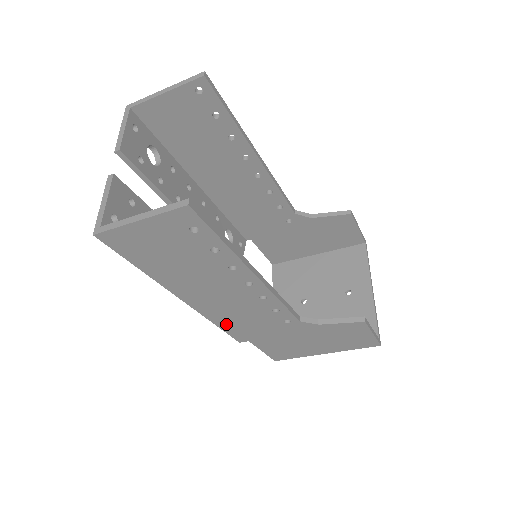
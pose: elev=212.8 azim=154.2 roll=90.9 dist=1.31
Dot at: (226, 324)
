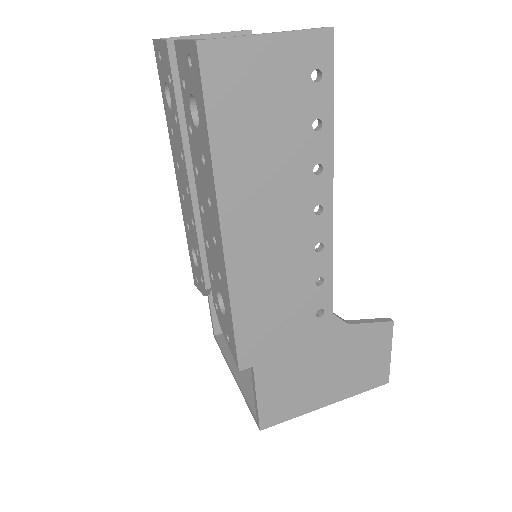
Dot at: (246, 313)
